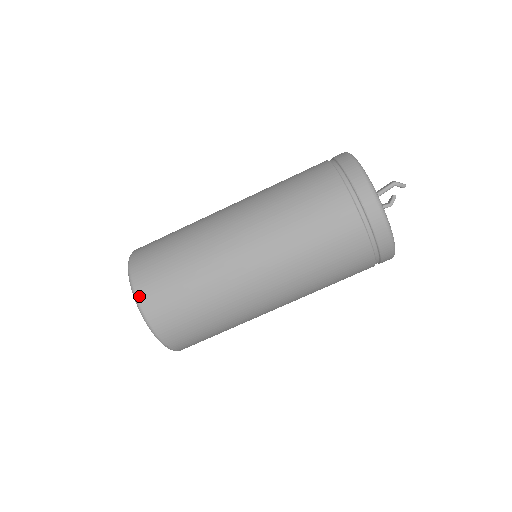
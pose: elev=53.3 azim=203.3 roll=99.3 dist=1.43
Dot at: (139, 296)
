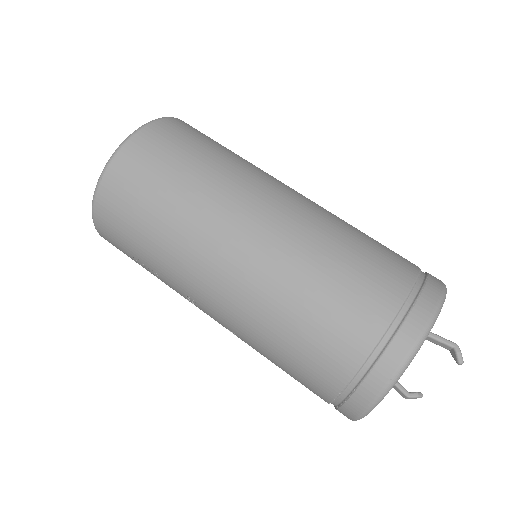
Dot at: (159, 122)
